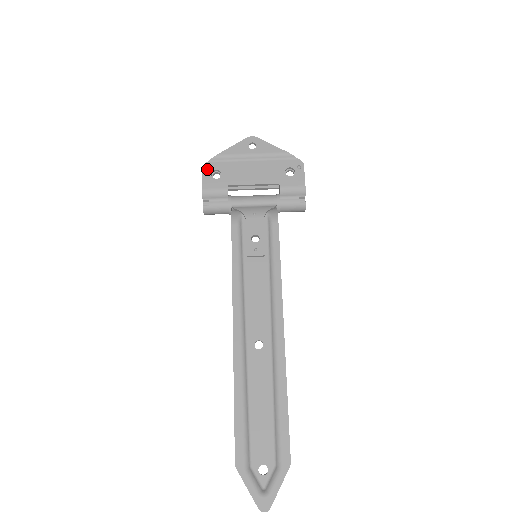
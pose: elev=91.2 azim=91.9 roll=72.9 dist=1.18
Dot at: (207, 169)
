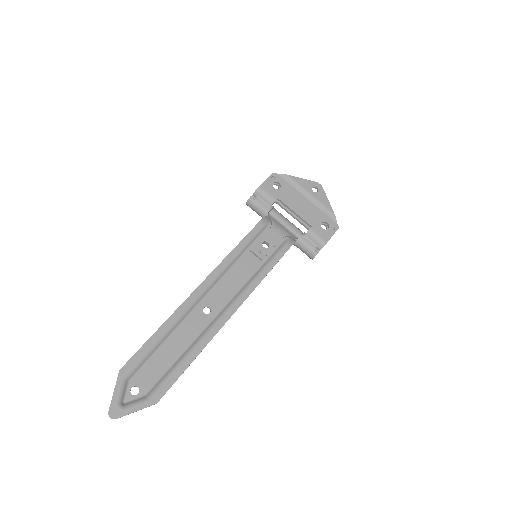
Dot at: (274, 177)
